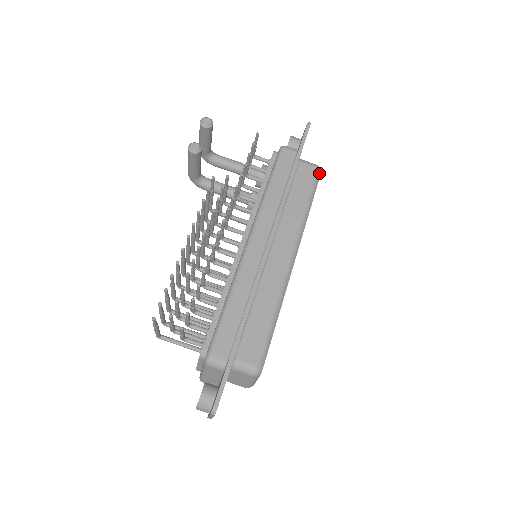
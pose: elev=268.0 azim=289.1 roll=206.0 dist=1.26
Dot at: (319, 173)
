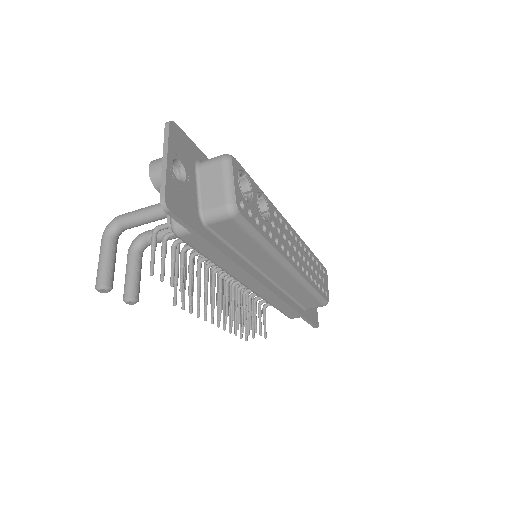
Dot at: (239, 217)
